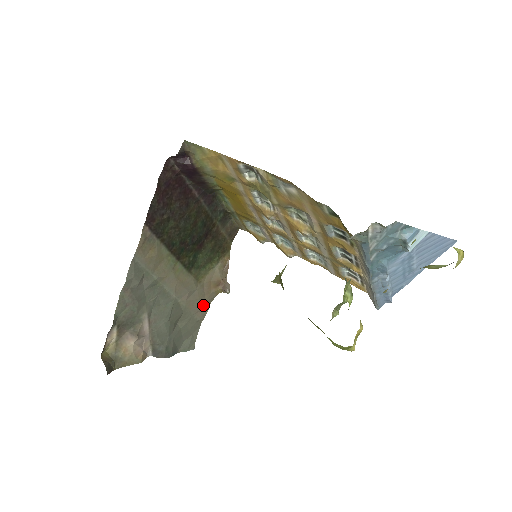
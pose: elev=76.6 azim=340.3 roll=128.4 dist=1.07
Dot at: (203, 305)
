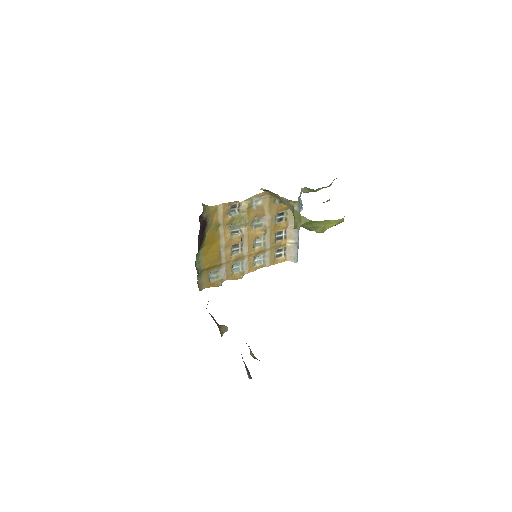
Dot at: occluded
